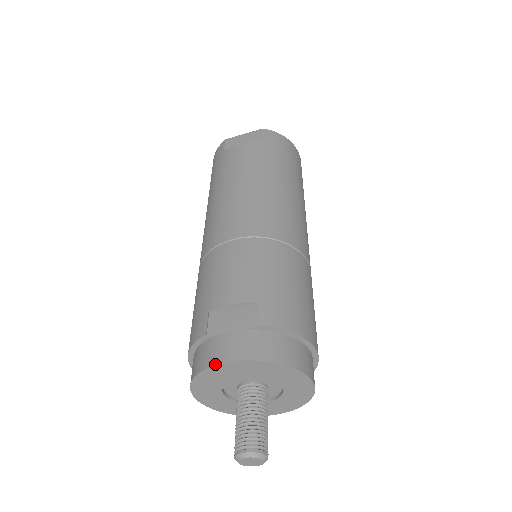
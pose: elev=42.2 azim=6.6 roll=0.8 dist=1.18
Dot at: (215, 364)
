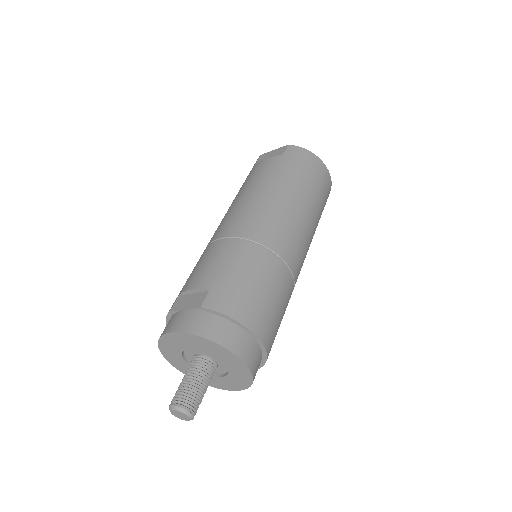
Dot at: (165, 333)
